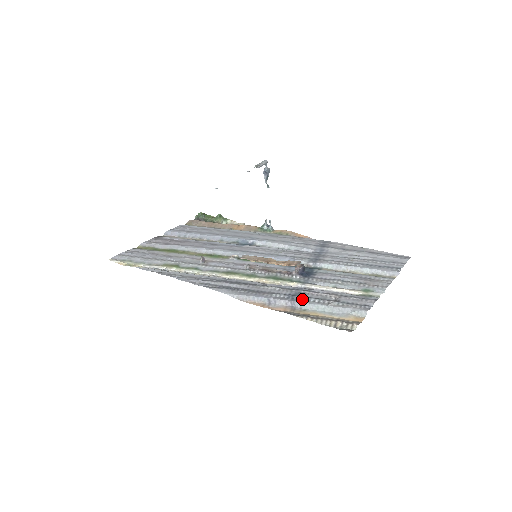
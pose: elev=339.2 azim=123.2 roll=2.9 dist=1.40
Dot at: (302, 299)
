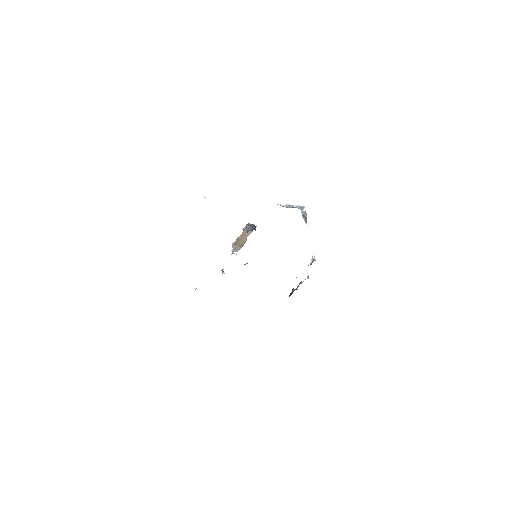
Dot at: occluded
